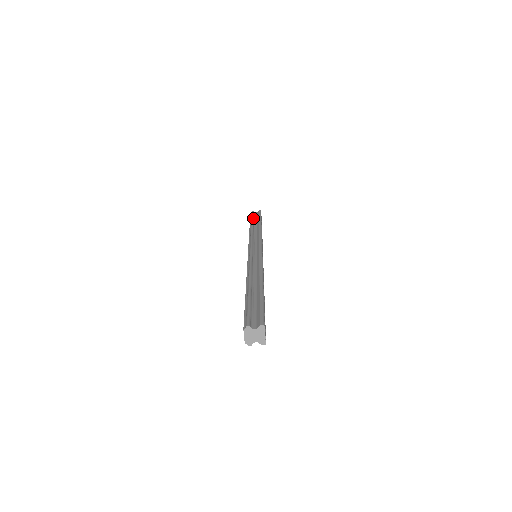
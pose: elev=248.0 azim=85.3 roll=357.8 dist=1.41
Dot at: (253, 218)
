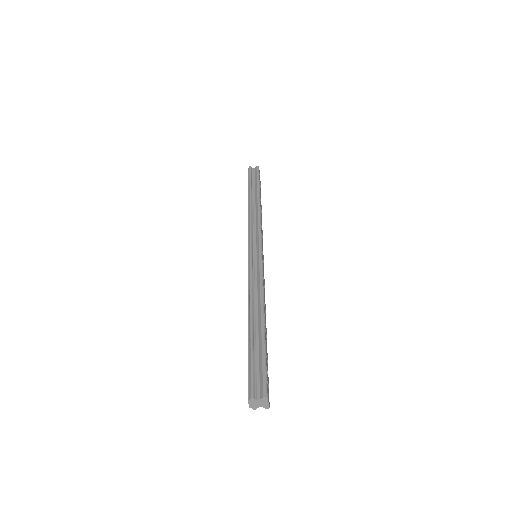
Dot at: (251, 183)
